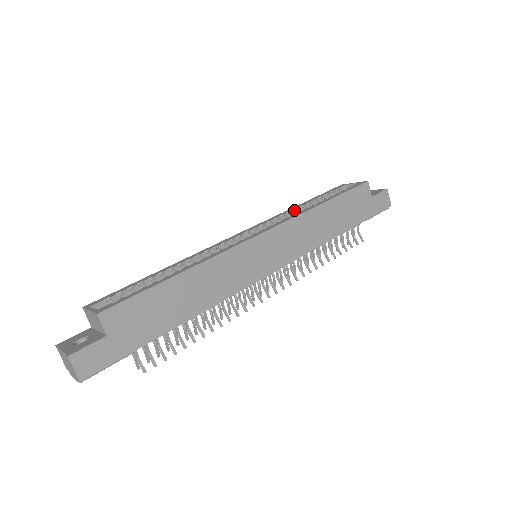
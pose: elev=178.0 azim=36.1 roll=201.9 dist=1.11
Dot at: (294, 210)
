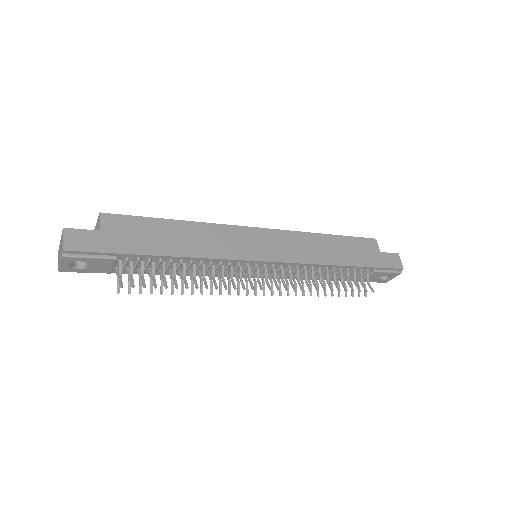
Dot at: occluded
